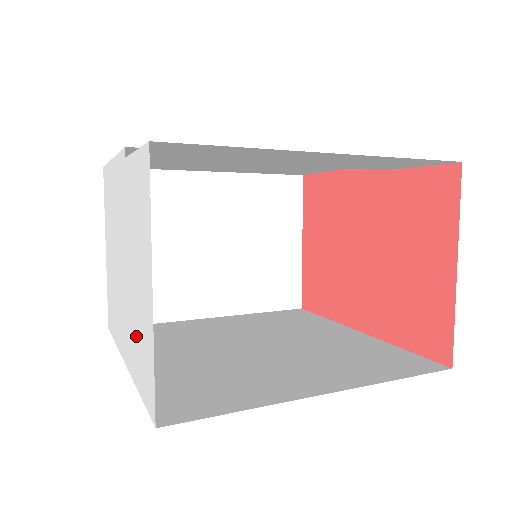
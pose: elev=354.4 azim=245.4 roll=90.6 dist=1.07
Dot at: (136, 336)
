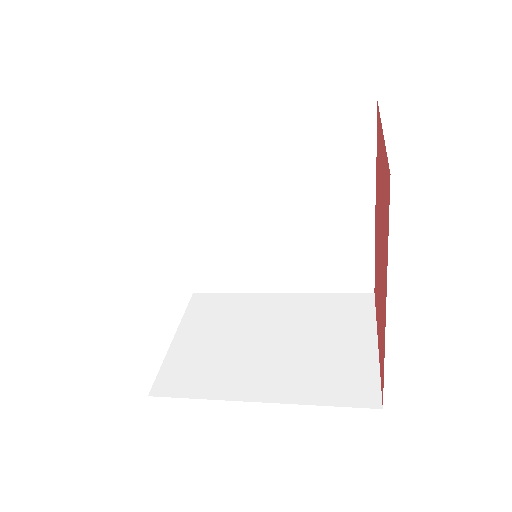
Dot at: occluded
